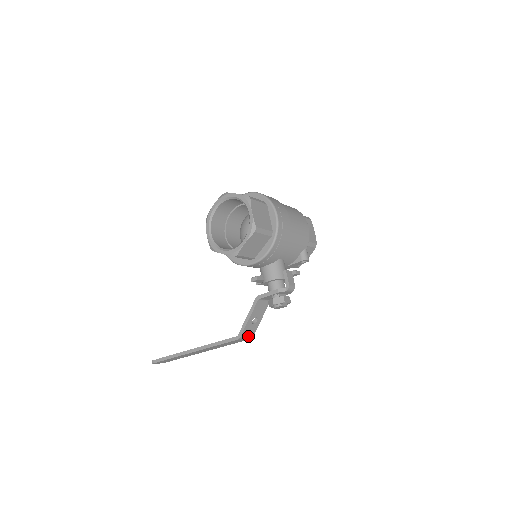
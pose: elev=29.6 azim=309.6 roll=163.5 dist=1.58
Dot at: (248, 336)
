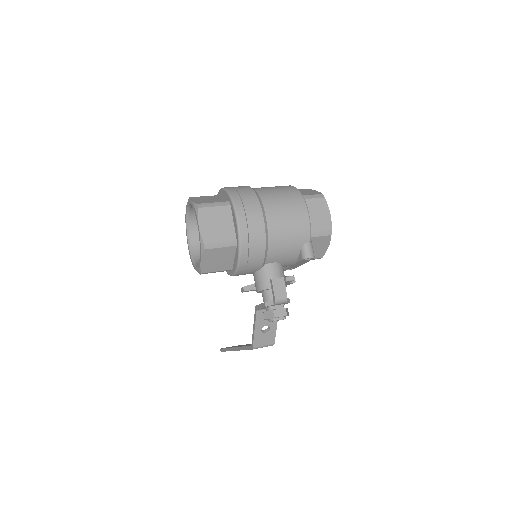
Dot at: (266, 344)
